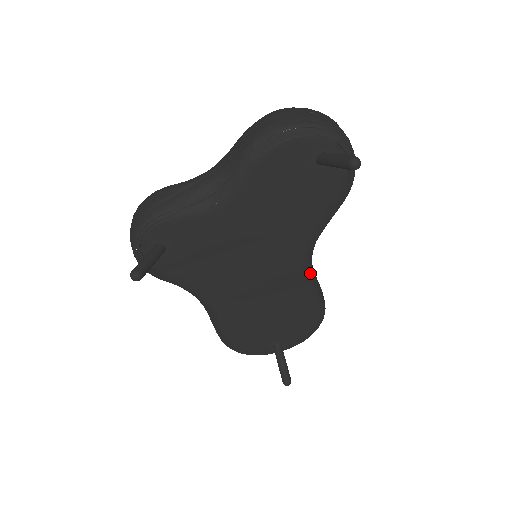
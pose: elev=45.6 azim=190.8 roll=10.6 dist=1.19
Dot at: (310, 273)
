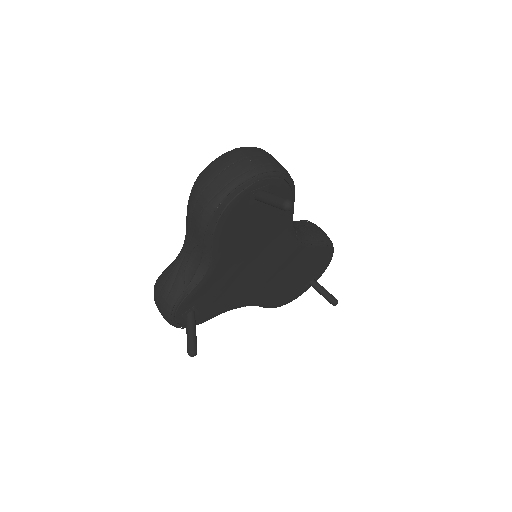
Dot at: (303, 238)
